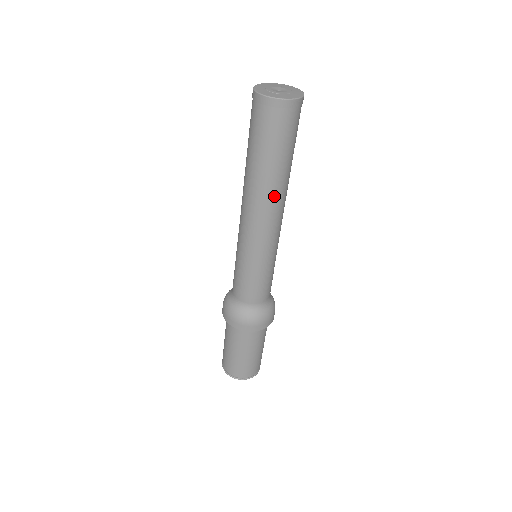
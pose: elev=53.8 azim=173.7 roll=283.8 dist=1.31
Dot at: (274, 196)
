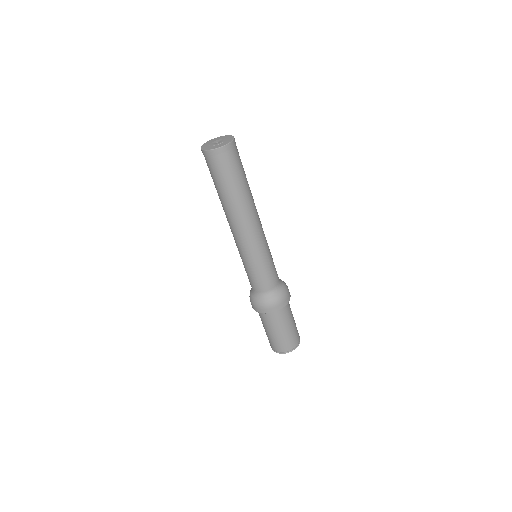
Dot at: (253, 203)
